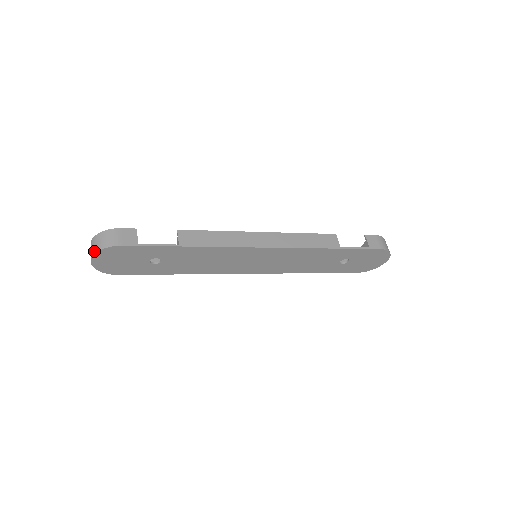
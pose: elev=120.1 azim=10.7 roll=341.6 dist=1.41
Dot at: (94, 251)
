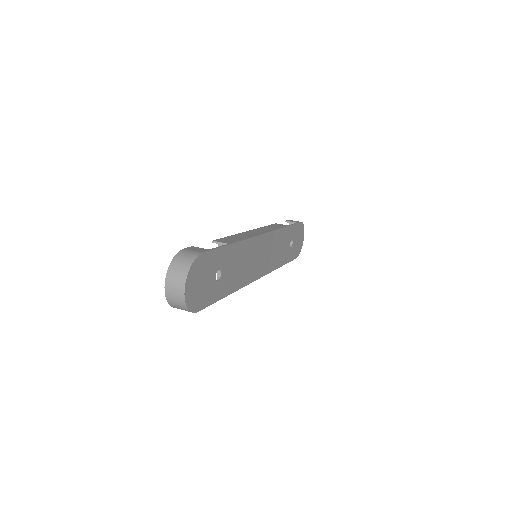
Dot at: (184, 273)
